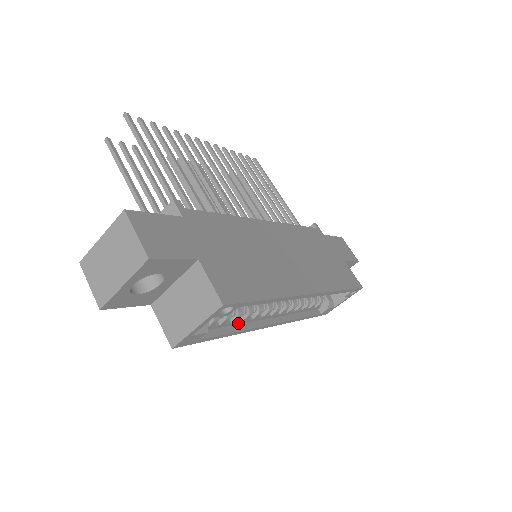
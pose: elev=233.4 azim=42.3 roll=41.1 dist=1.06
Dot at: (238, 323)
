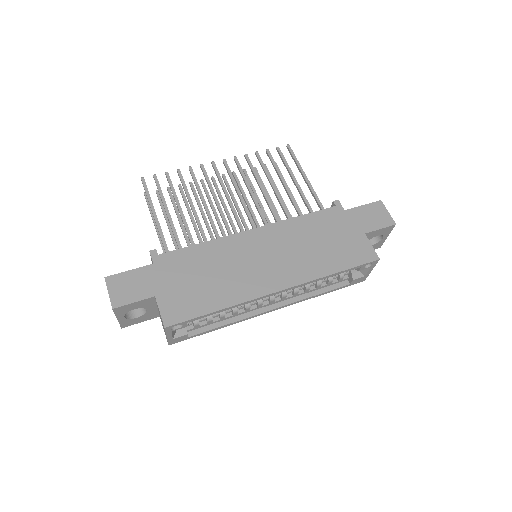
Dot at: (231, 317)
